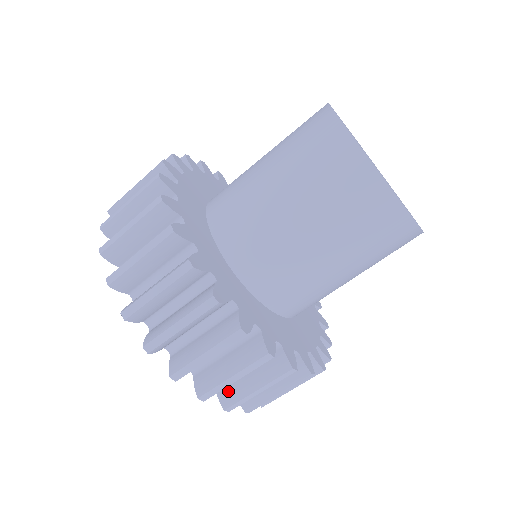
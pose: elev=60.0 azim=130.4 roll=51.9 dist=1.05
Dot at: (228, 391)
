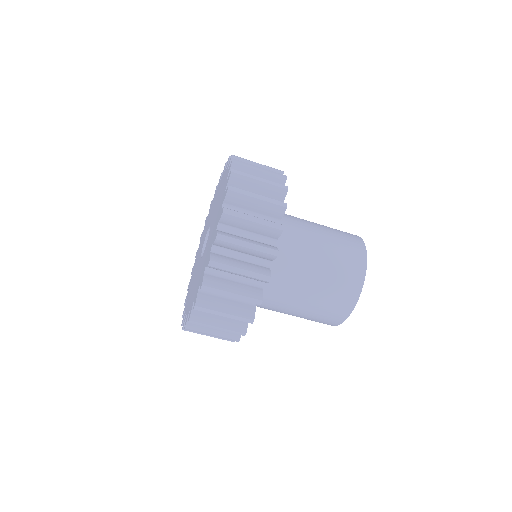
Dot at: (207, 299)
